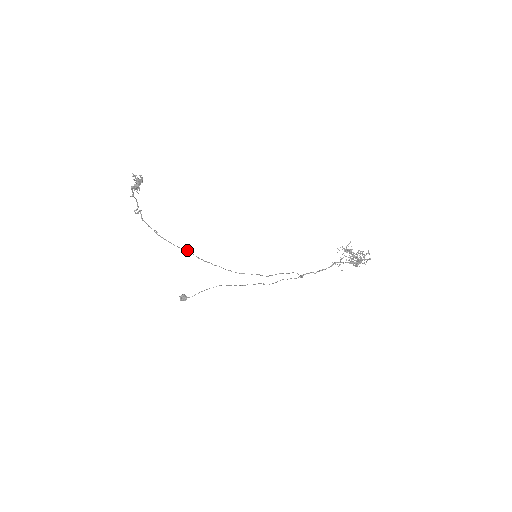
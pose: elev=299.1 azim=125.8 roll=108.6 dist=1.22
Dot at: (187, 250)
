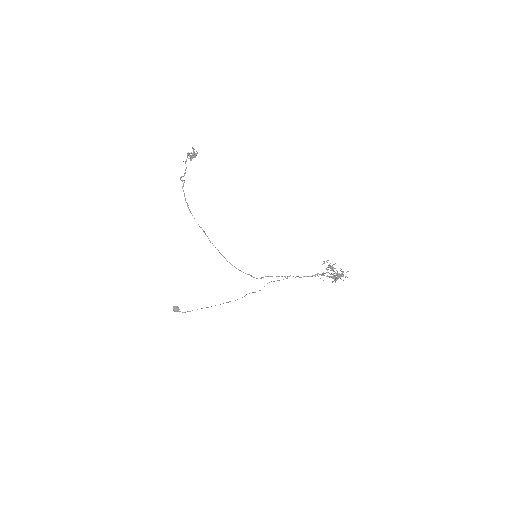
Dot at: (204, 231)
